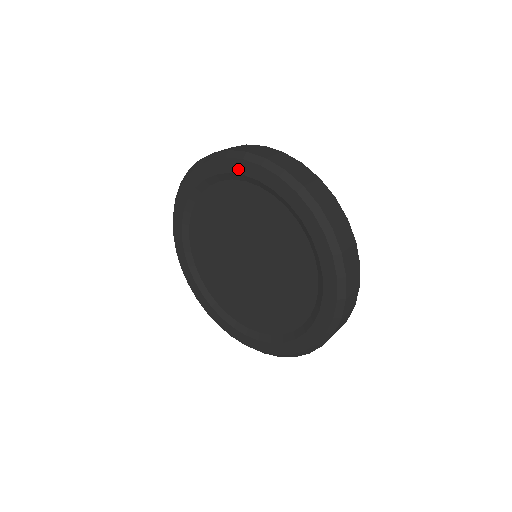
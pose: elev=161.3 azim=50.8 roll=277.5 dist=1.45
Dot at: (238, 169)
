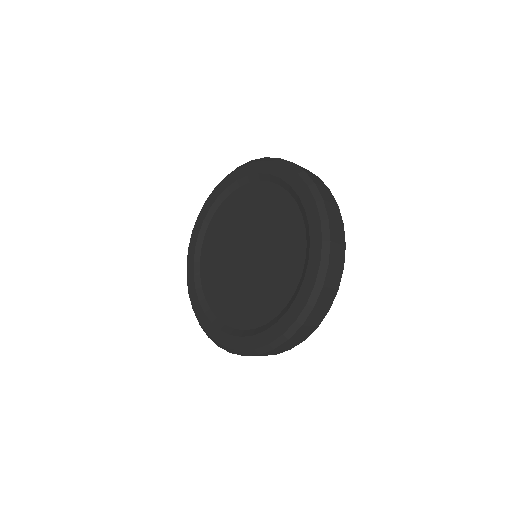
Dot at: (255, 170)
